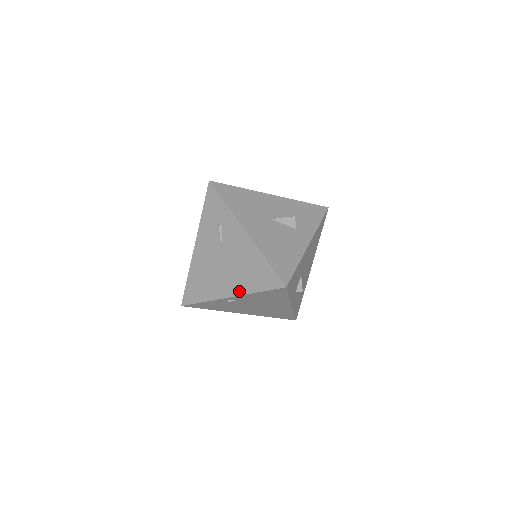
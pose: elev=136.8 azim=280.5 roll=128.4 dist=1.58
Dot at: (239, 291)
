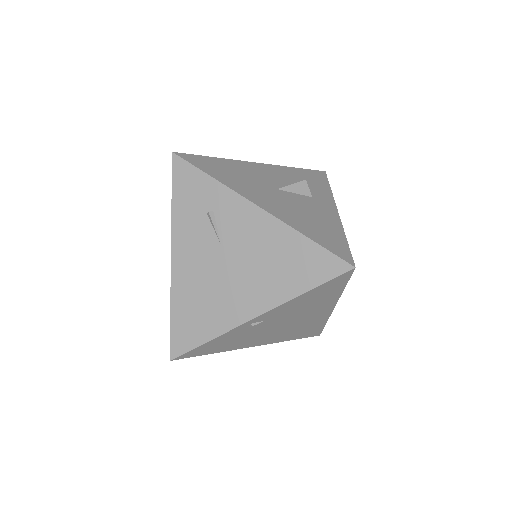
Dot at: (272, 301)
